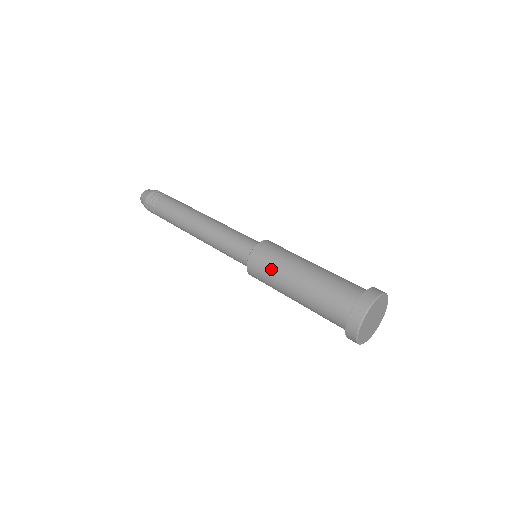
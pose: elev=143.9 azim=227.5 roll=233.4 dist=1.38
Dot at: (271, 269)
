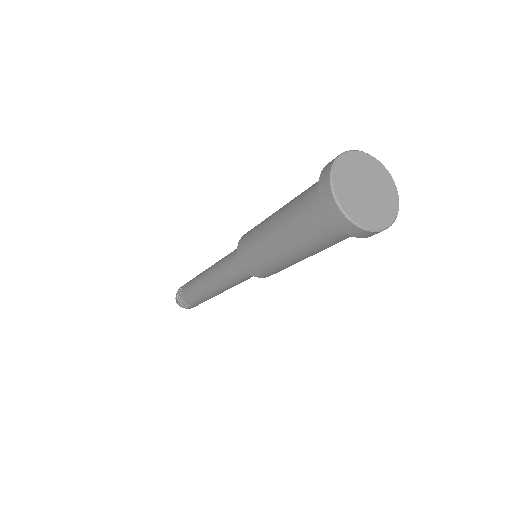
Dot at: (256, 227)
